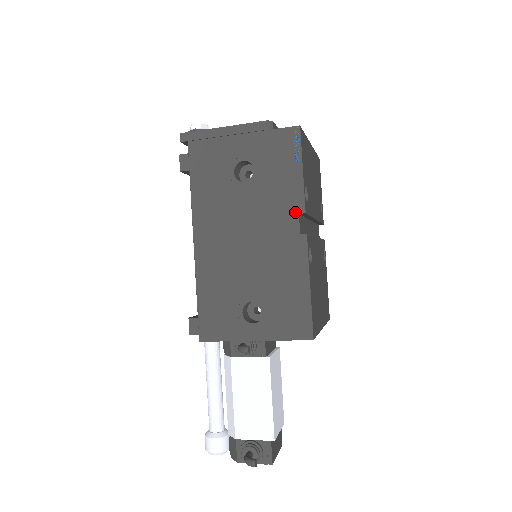
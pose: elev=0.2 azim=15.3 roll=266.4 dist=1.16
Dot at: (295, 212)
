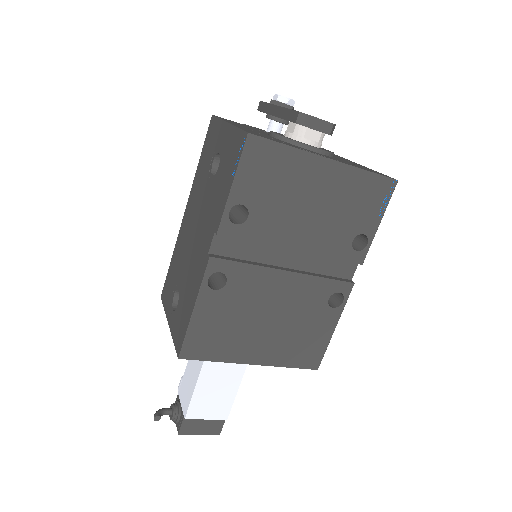
Dot at: (214, 228)
